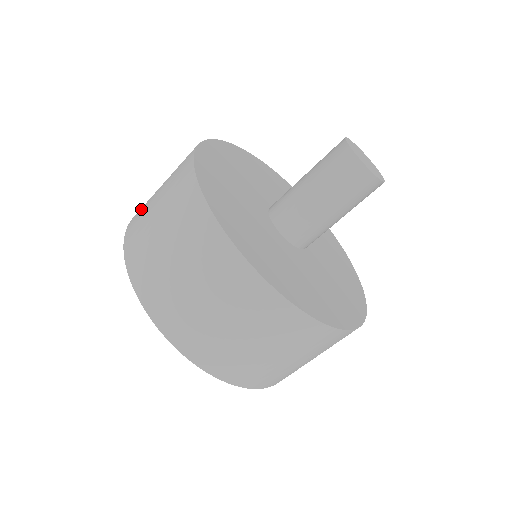
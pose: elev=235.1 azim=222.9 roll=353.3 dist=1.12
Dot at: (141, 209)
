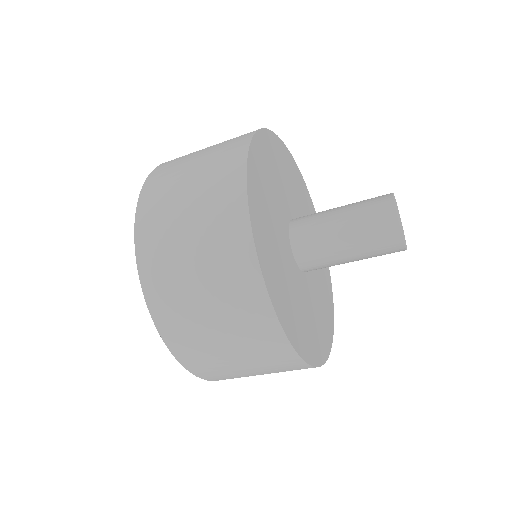
Dot at: (165, 290)
